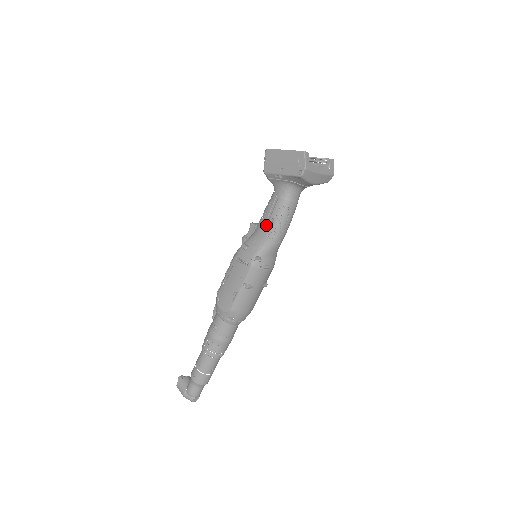
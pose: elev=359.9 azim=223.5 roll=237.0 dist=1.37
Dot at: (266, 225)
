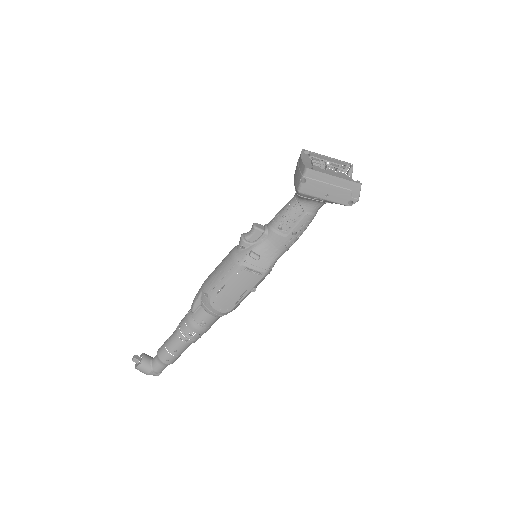
Dot at: (285, 237)
